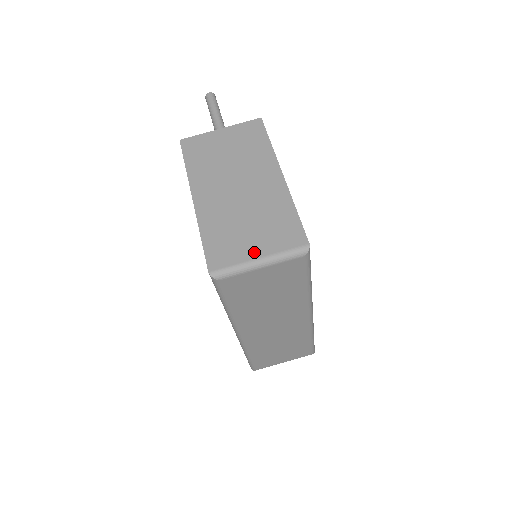
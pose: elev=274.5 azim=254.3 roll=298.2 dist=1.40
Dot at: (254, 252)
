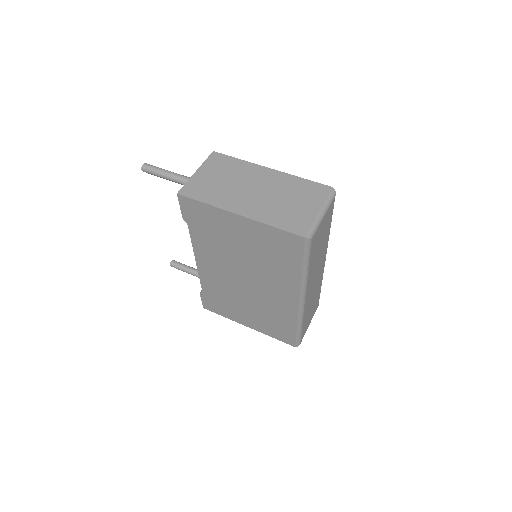
Dot at: (313, 211)
